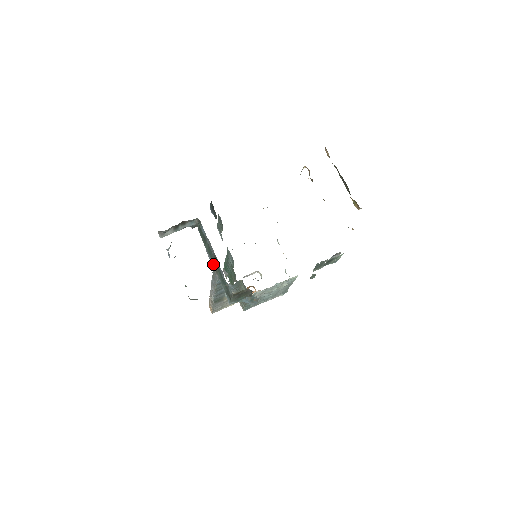
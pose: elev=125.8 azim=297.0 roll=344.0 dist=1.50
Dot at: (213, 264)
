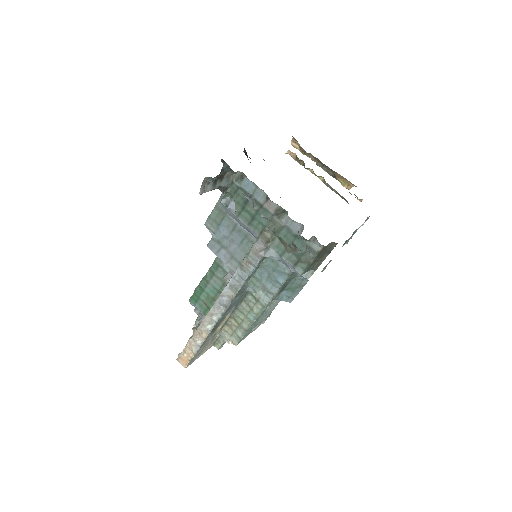
Dot at: (259, 235)
